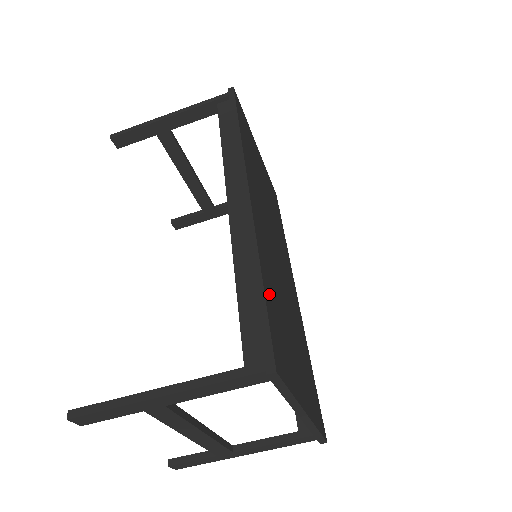
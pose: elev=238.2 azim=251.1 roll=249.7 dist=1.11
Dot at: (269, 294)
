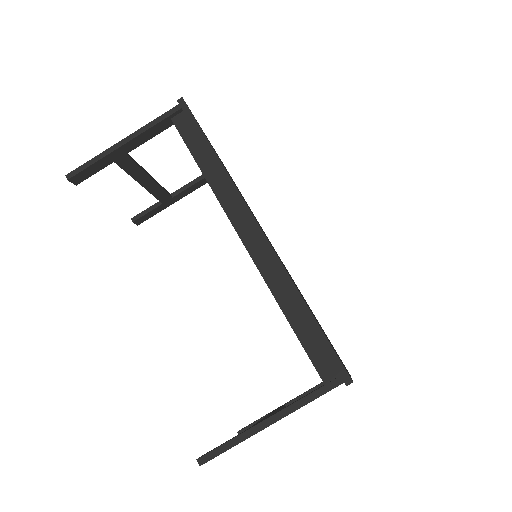
Dot at: occluded
